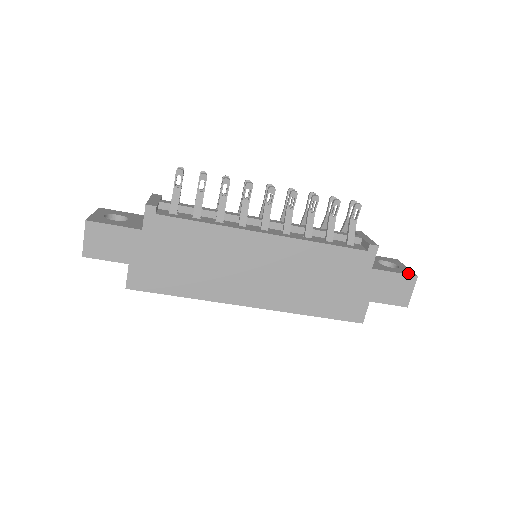
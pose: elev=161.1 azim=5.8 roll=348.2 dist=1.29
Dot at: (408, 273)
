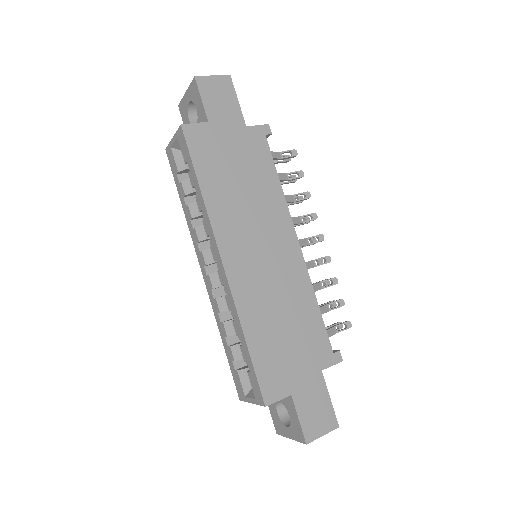
Dot at: (334, 416)
